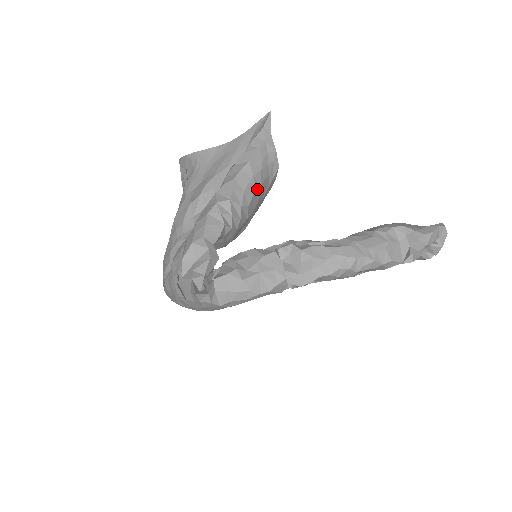
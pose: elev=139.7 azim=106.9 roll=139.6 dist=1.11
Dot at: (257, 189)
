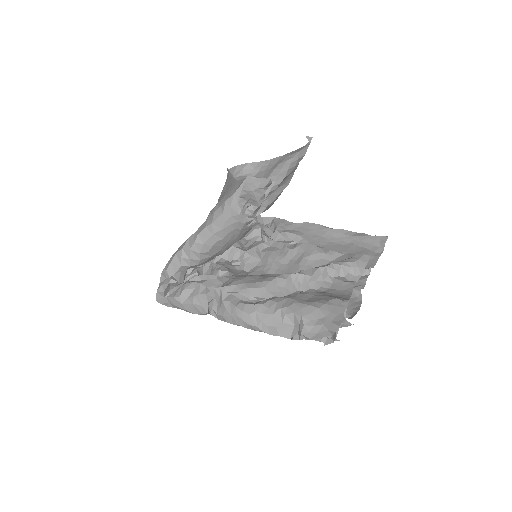
Dot at: (218, 241)
